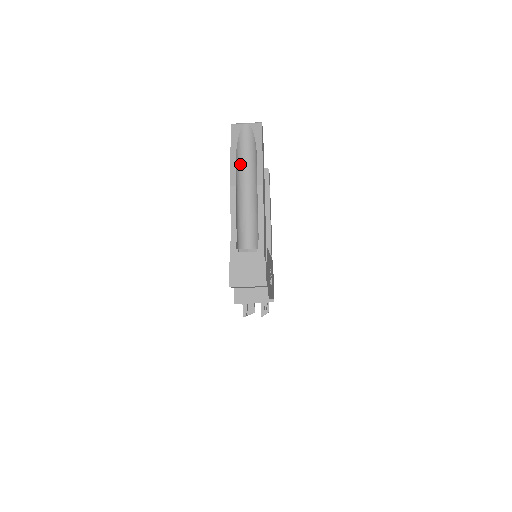
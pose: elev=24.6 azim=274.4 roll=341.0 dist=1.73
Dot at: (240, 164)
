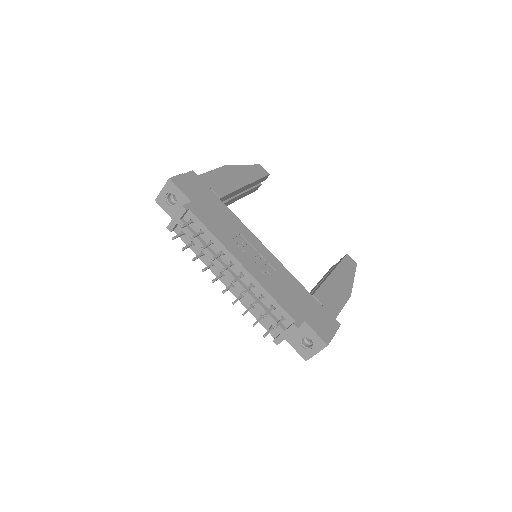
Dot at: occluded
